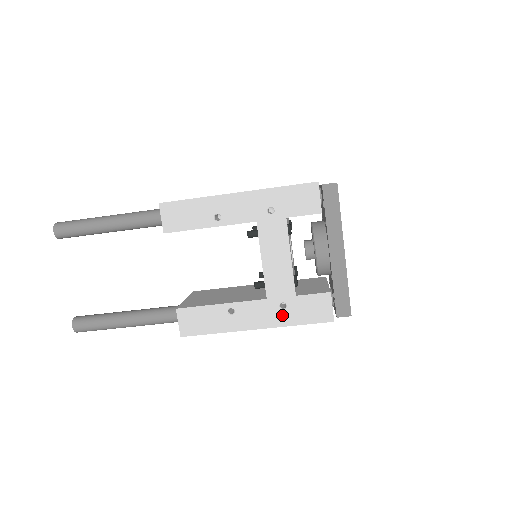
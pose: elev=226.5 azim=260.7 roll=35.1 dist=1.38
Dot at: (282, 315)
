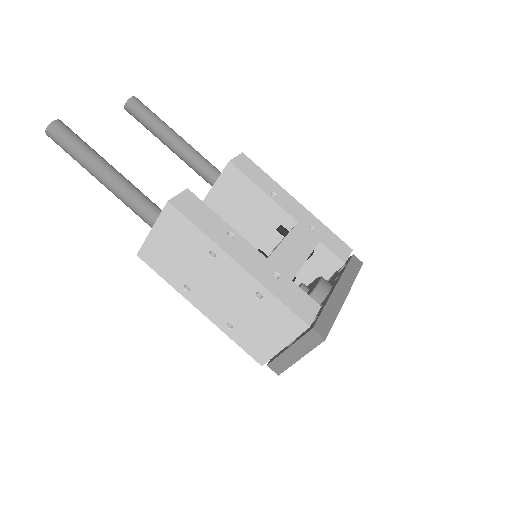
Dot at: (270, 279)
